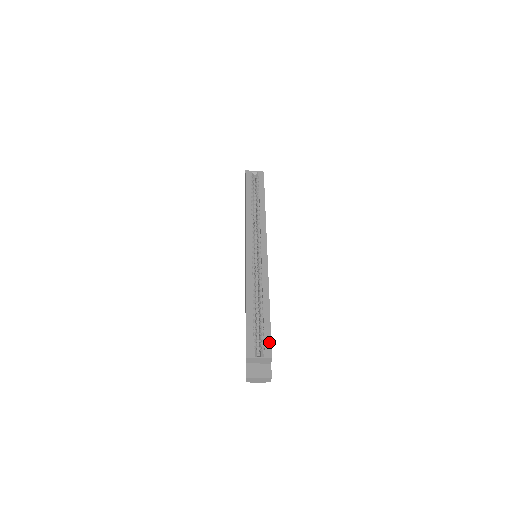
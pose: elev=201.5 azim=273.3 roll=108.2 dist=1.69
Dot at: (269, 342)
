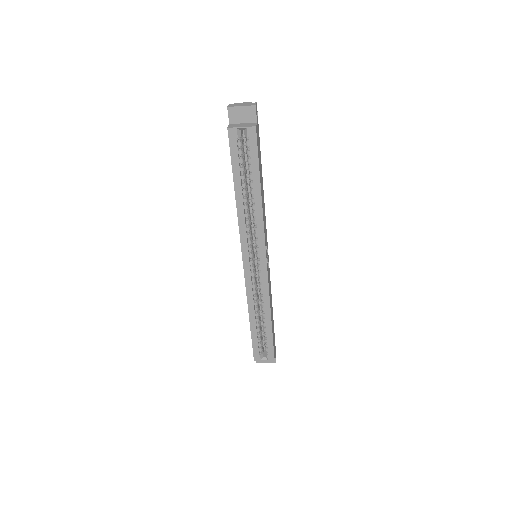
Dot at: (272, 350)
